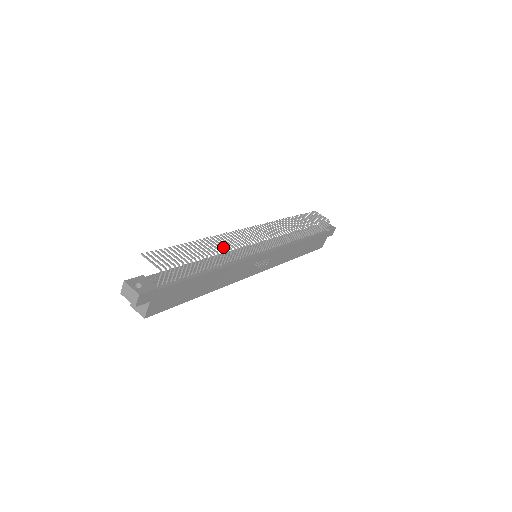
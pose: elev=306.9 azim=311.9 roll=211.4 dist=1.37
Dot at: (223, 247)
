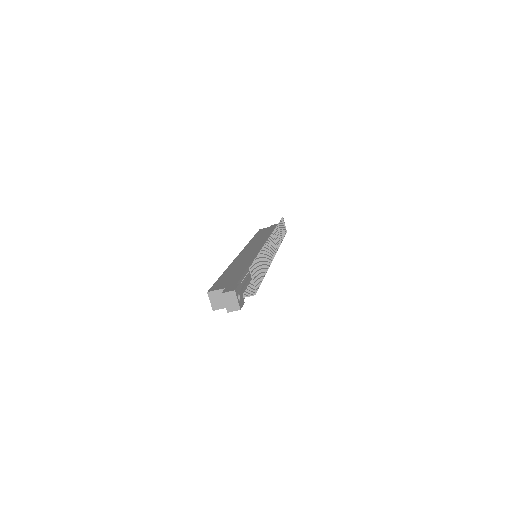
Dot at: (267, 263)
